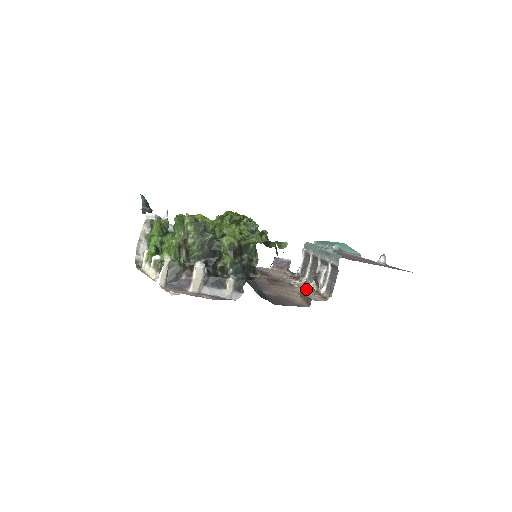
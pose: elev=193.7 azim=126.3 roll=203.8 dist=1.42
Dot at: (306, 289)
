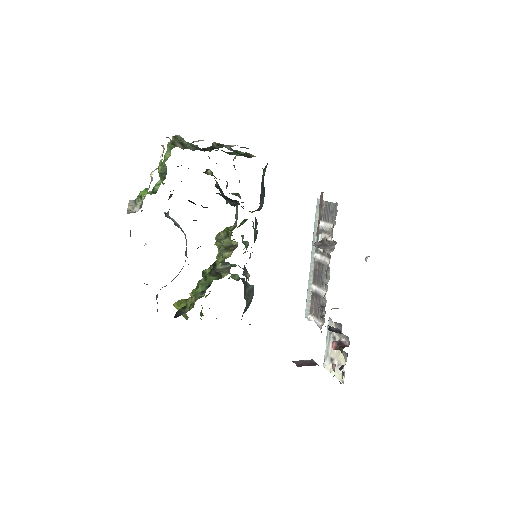
Dot at: occluded
